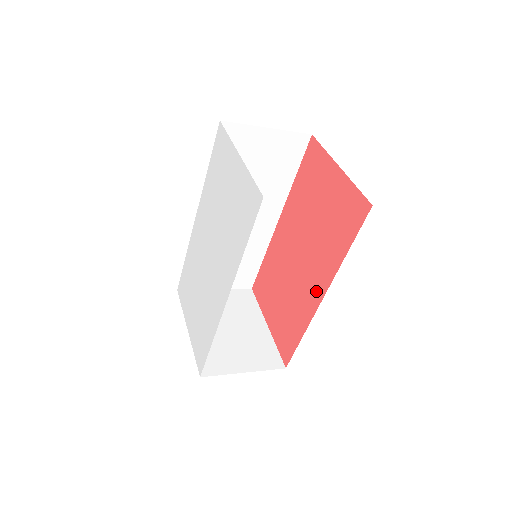
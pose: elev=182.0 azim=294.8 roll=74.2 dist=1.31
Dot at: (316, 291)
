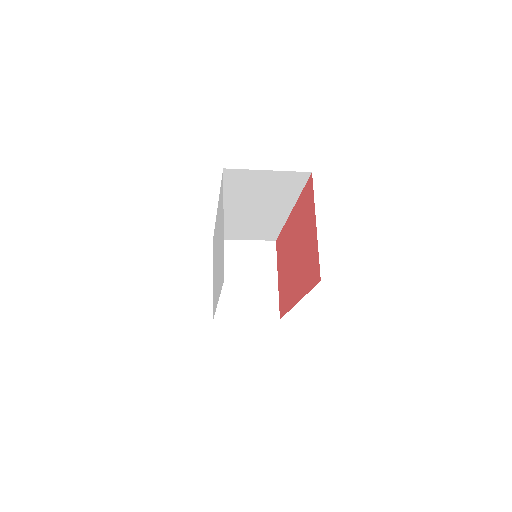
Dot at: (295, 294)
